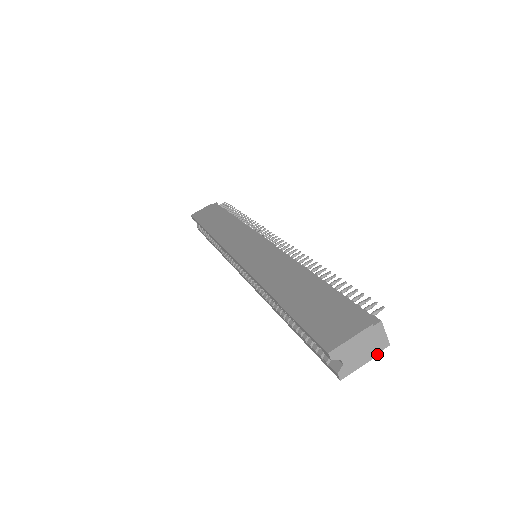
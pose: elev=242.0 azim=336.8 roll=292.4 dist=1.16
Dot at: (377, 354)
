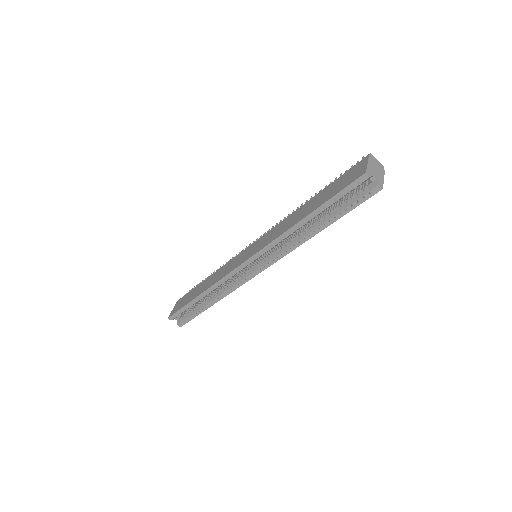
Dot at: (384, 172)
